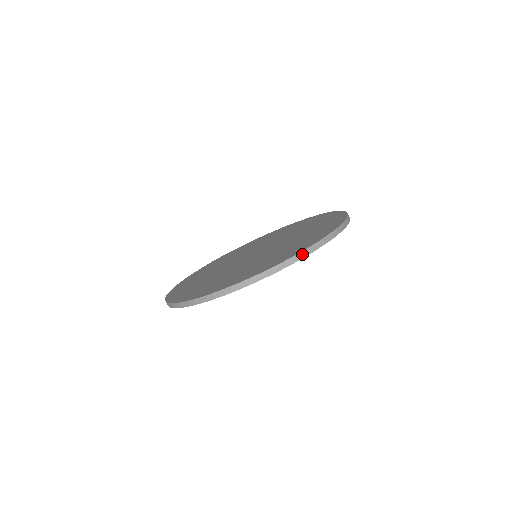
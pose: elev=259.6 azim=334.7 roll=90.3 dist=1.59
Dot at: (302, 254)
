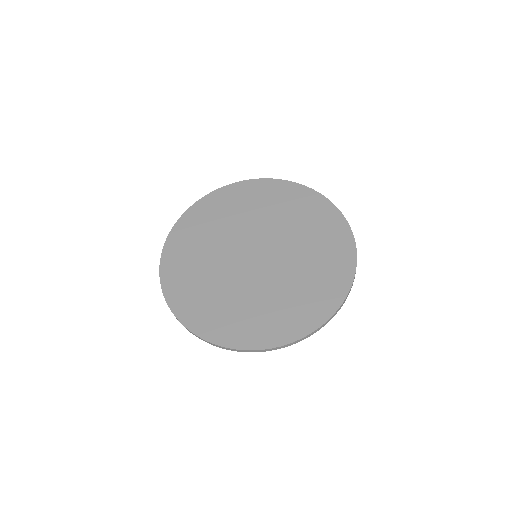
Dot at: occluded
